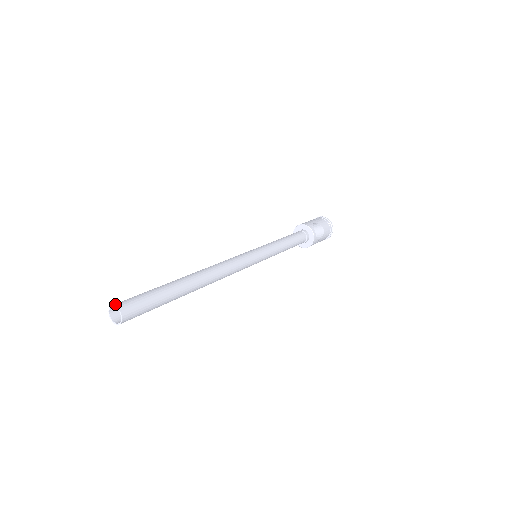
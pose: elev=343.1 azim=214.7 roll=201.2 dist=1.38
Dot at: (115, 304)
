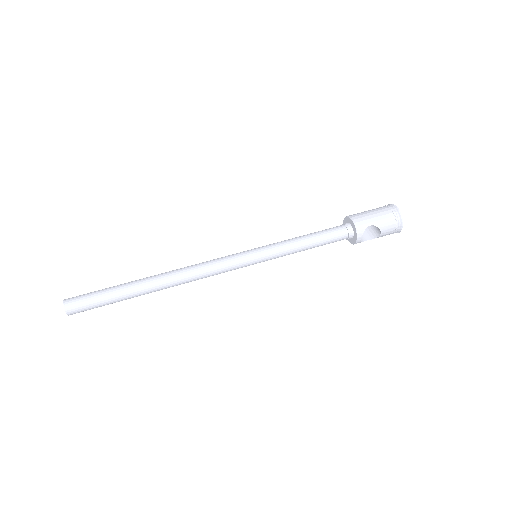
Dot at: (66, 303)
